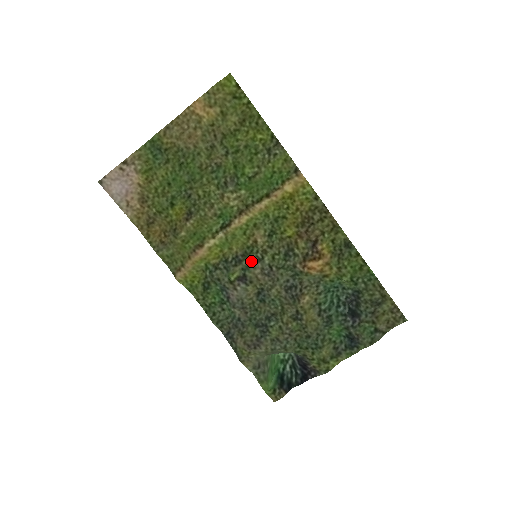
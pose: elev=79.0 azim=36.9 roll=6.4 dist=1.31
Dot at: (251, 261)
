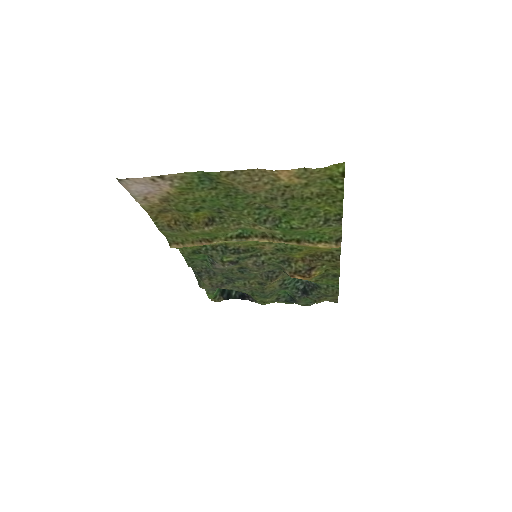
Dot at: (249, 256)
